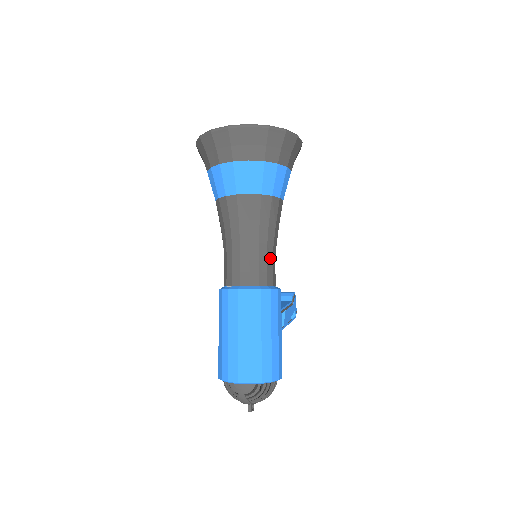
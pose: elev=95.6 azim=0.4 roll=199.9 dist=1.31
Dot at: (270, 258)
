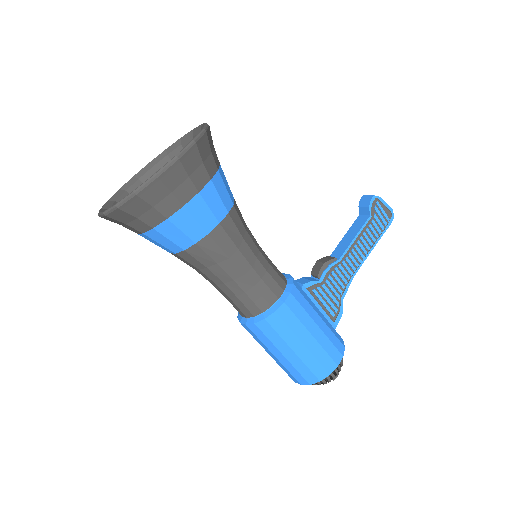
Dot at: (248, 287)
